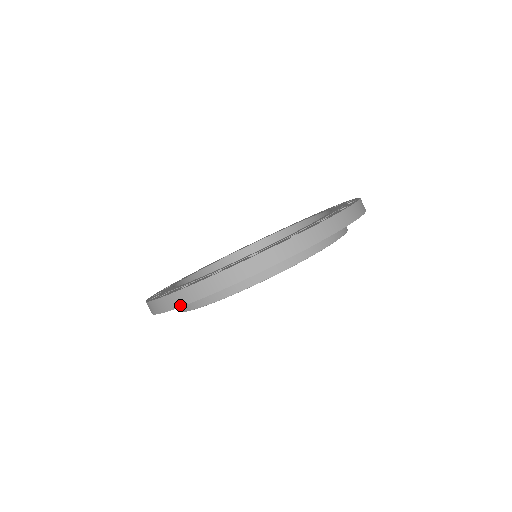
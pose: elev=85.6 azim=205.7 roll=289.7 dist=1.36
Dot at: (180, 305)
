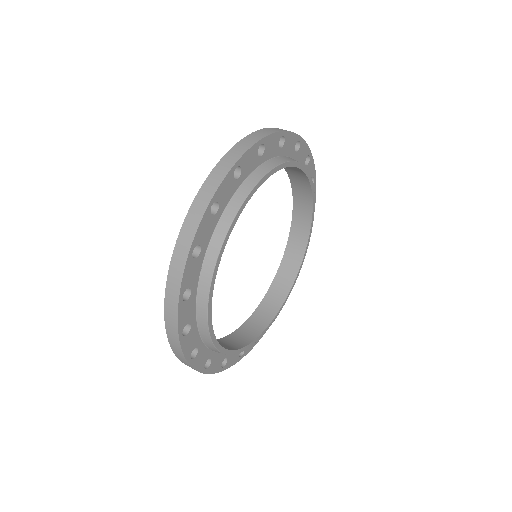
Dot at: (178, 341)
